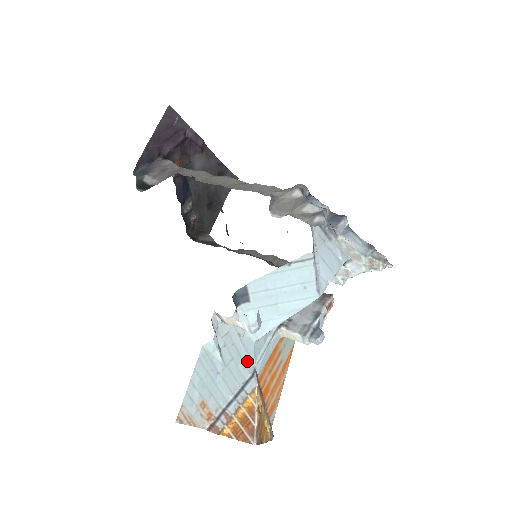
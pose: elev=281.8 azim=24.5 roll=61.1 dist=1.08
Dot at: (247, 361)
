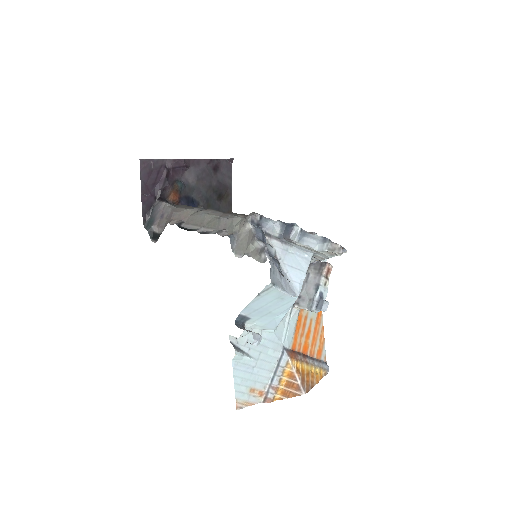
Dot at: (274, 346)
